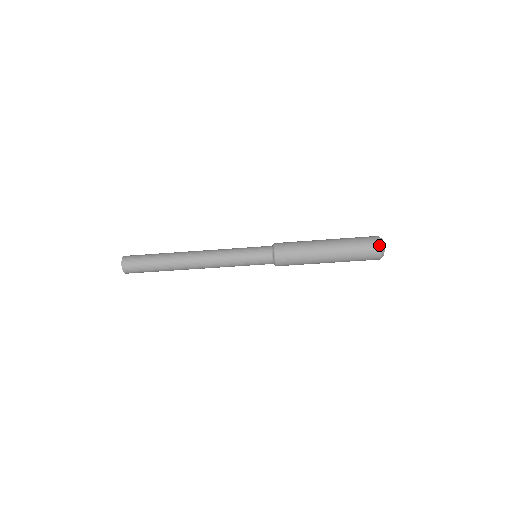
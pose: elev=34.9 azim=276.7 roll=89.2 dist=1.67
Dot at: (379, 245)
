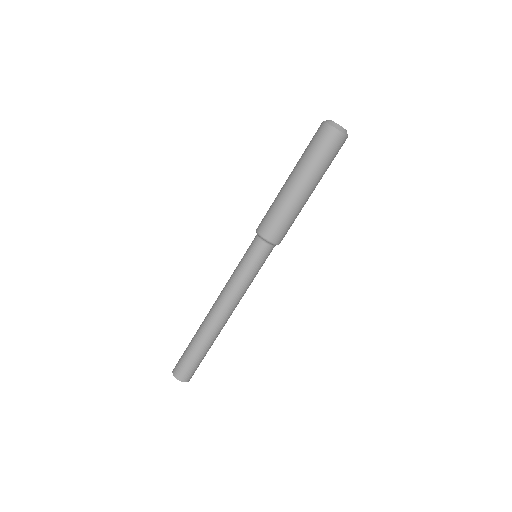
Dot at: (321, 123)
